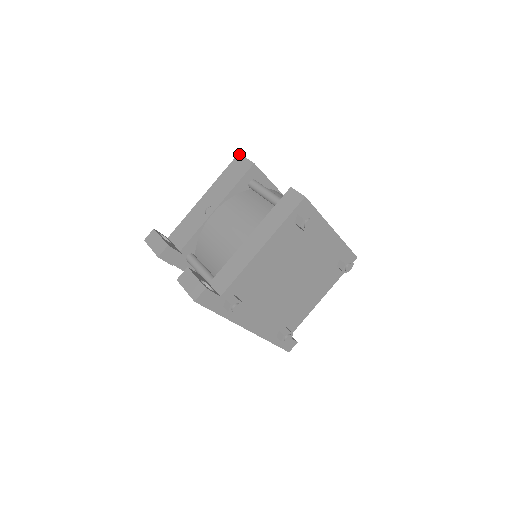
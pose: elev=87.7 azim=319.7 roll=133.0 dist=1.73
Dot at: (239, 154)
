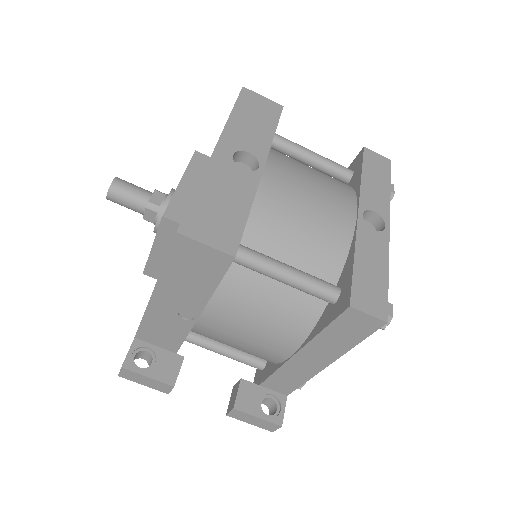
Dot at: (179, 236)
